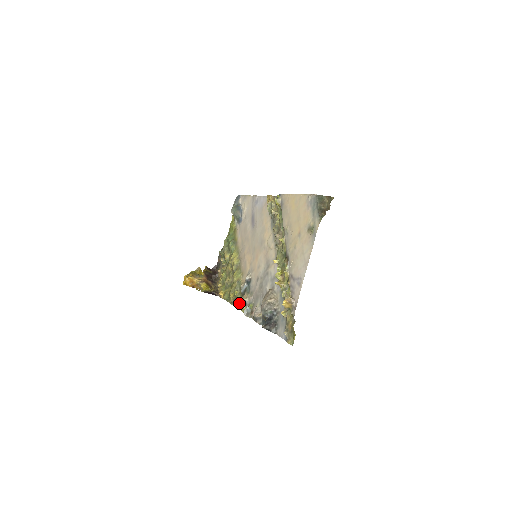
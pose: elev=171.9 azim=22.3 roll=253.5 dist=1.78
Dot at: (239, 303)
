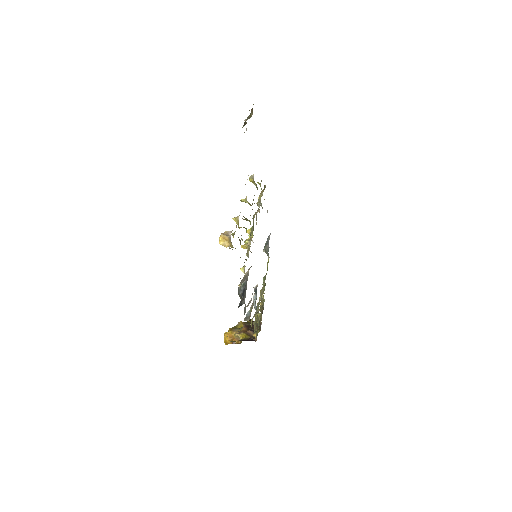
Dot at: (255, 323)
